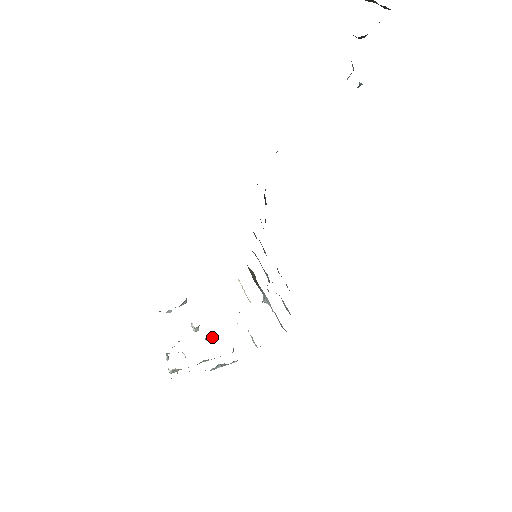
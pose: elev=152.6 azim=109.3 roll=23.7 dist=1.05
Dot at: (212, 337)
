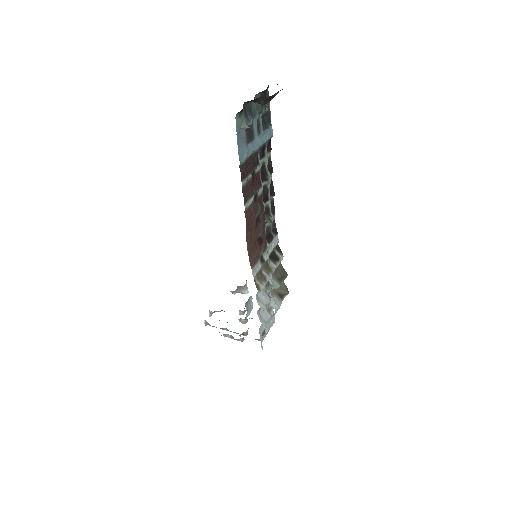
Dot at: (243, 321)
